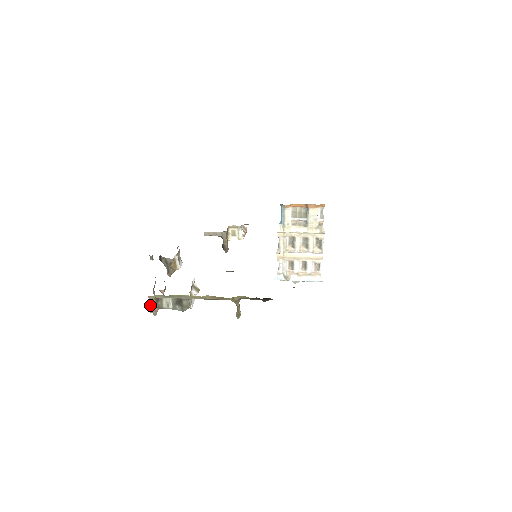
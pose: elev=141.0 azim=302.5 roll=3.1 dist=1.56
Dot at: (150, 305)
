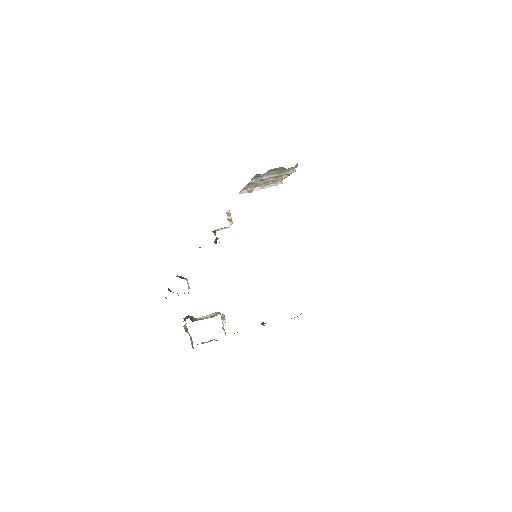
Dot at: occluded
